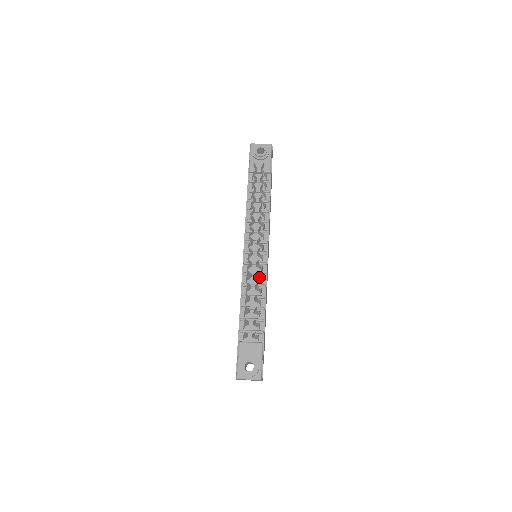
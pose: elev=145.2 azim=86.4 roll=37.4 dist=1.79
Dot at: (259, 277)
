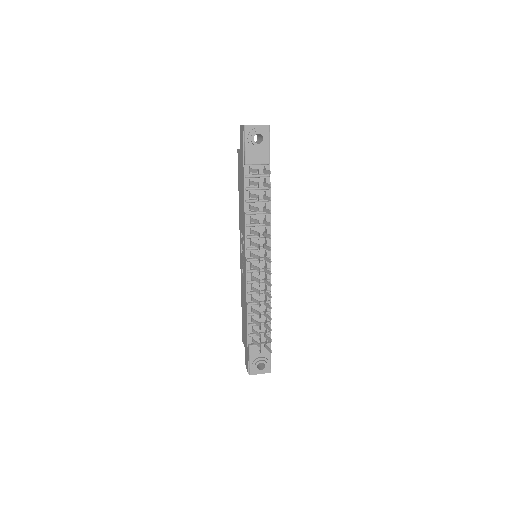
Dot at: (266, 288)
